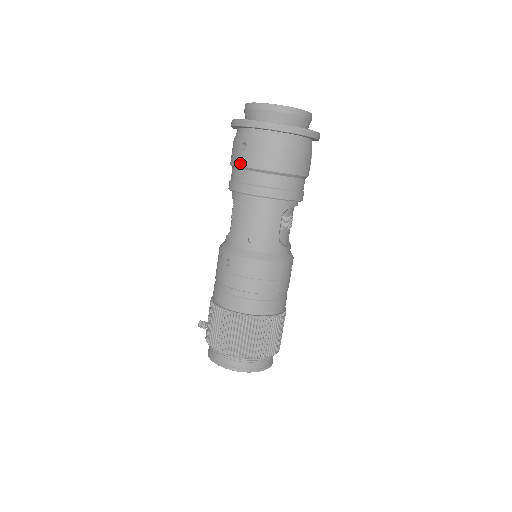
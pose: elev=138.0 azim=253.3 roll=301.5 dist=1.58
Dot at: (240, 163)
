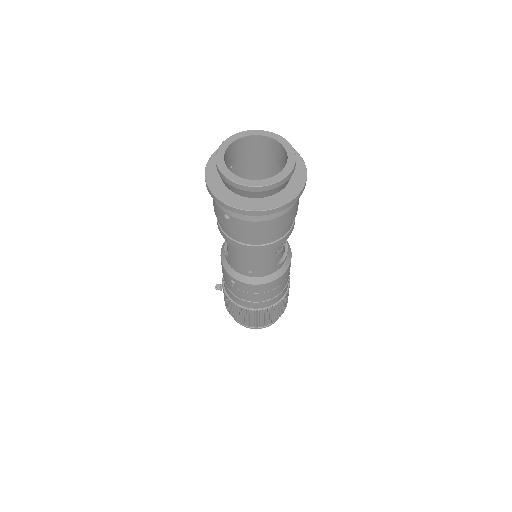
Dot at: (226, 227)
